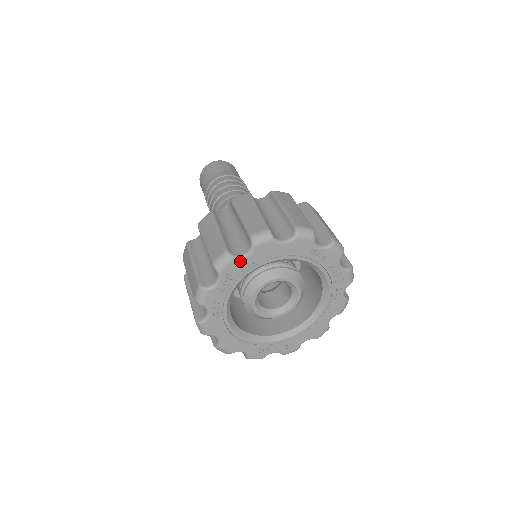
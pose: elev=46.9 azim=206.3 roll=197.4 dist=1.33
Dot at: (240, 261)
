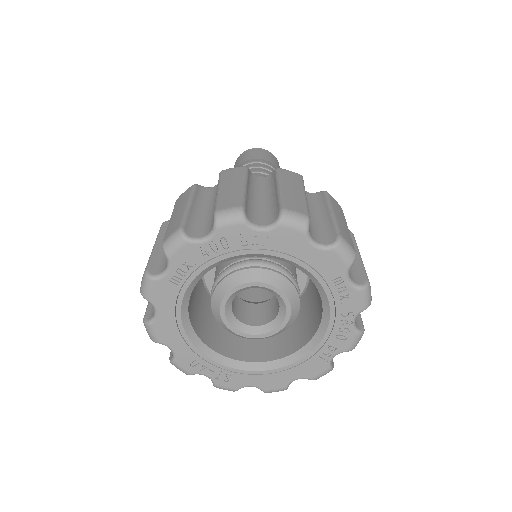
Dot at: (250, 230)
